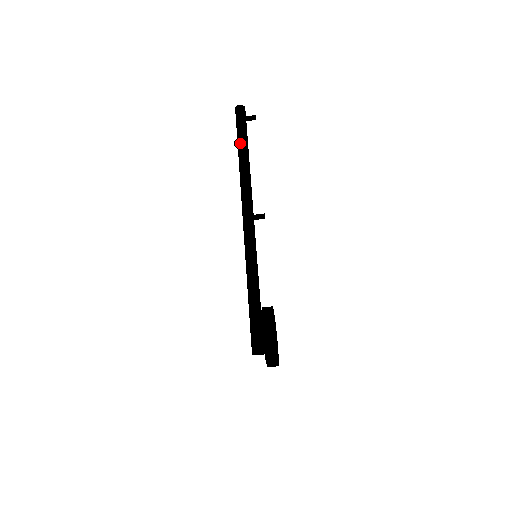
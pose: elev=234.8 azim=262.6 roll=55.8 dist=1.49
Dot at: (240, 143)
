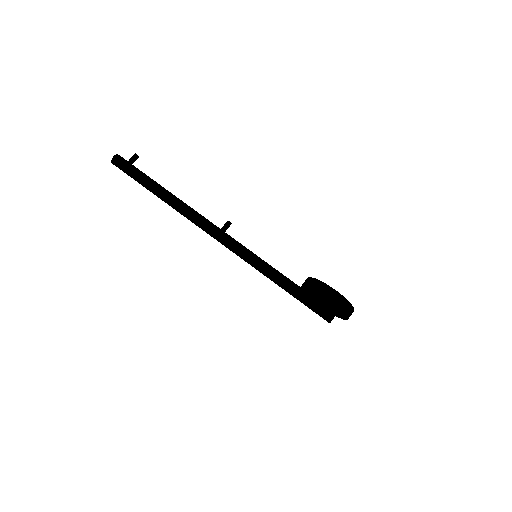
Dot at: (149, 186)
